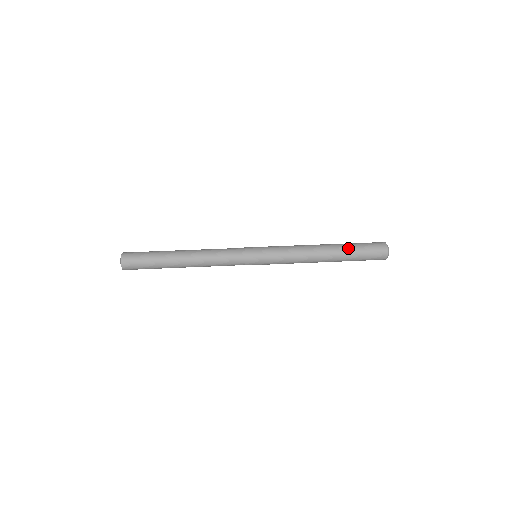
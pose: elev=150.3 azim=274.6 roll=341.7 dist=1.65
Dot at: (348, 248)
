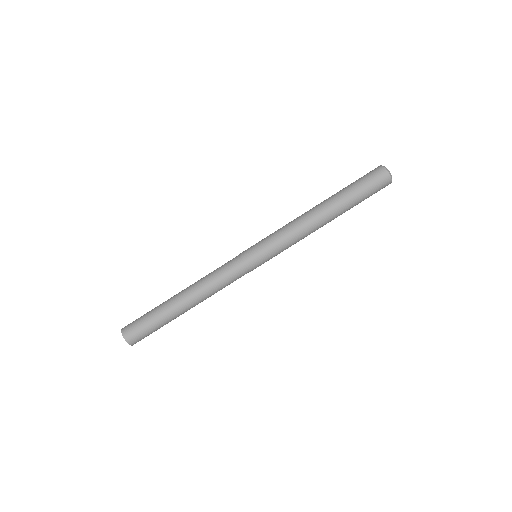
Dot at: (352, 207)
